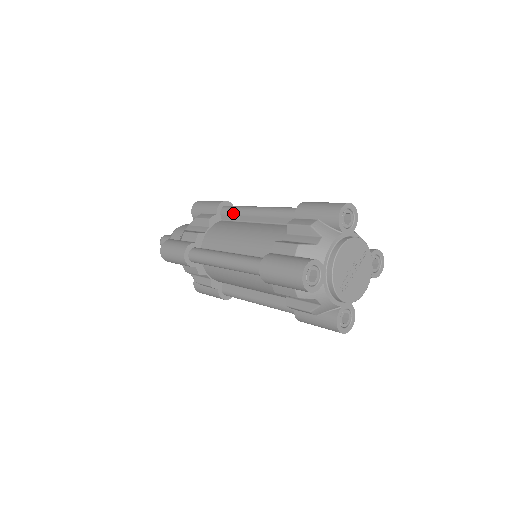
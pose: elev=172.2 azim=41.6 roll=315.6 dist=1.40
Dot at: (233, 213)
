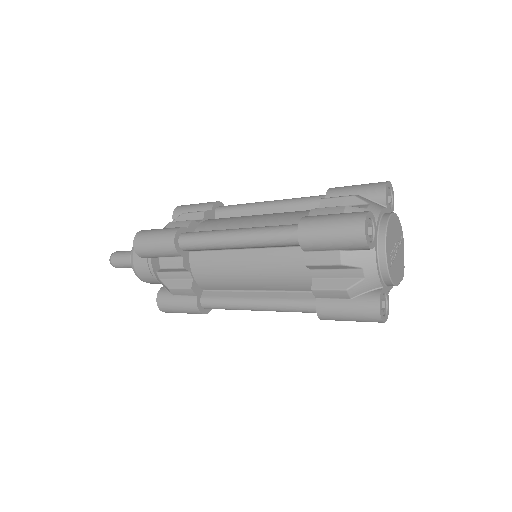
Dot at: (234, 209)
